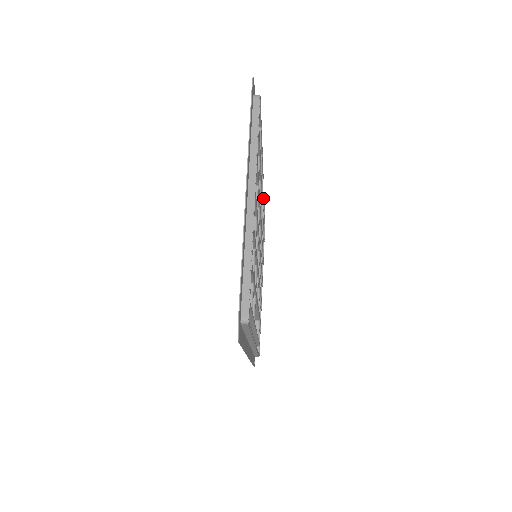
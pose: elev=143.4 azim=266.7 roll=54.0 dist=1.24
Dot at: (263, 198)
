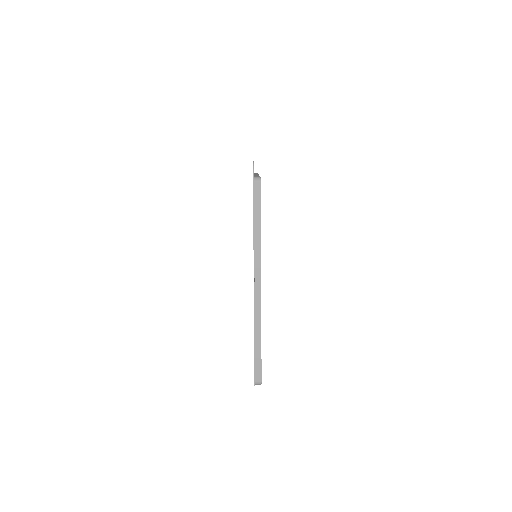
Dot at: occluded
